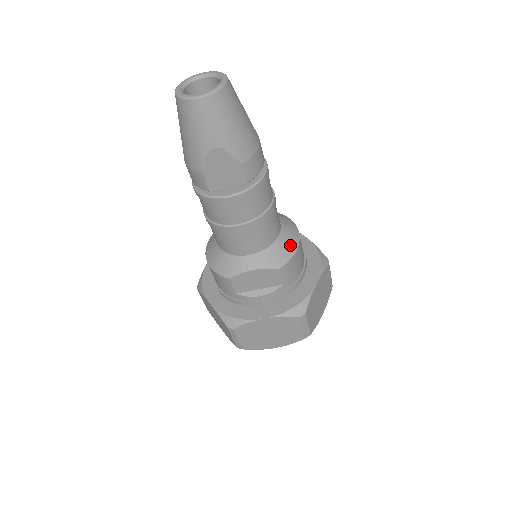
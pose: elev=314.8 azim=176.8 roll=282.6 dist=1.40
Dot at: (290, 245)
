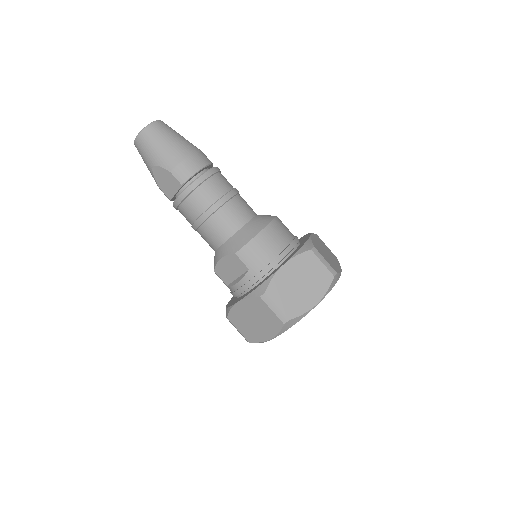
Dot at: (250, 233)
